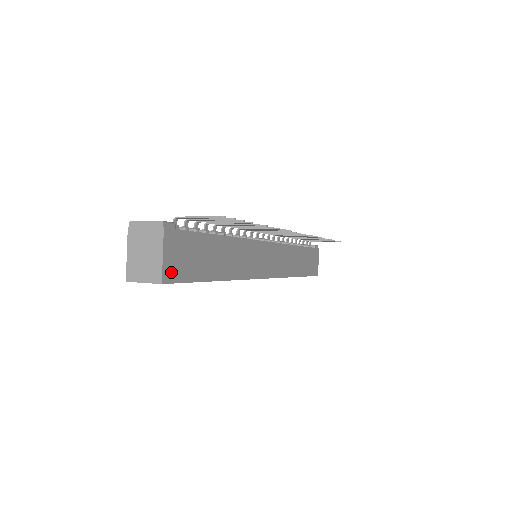
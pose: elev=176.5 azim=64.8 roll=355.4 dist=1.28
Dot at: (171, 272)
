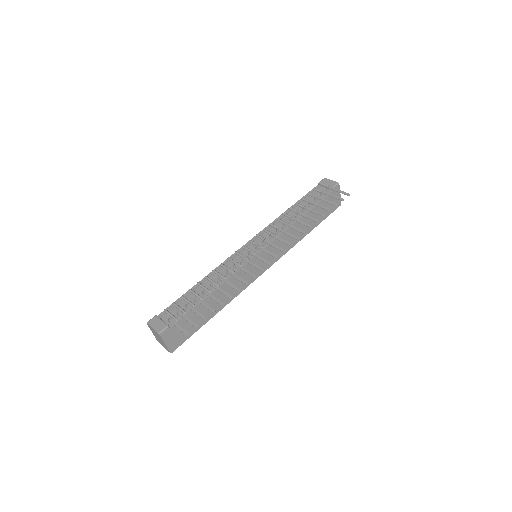
Dot at: (175, 345)
